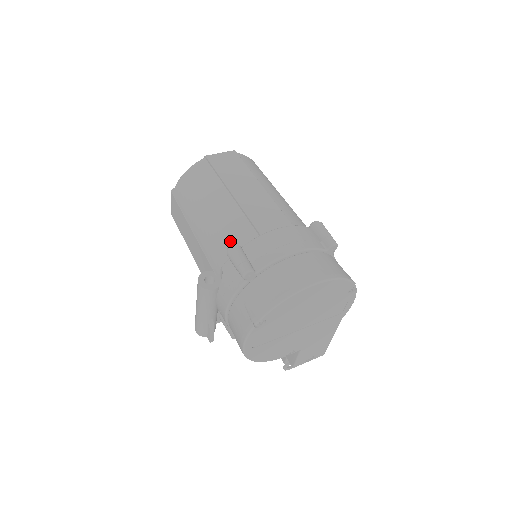
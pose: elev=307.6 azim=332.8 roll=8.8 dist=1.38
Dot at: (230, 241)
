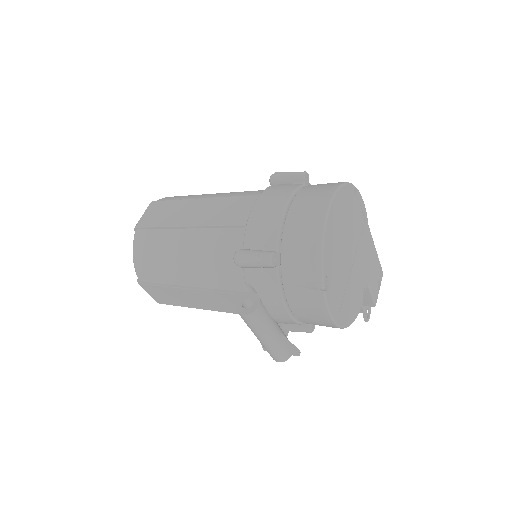
Dot at: (228, 258)
